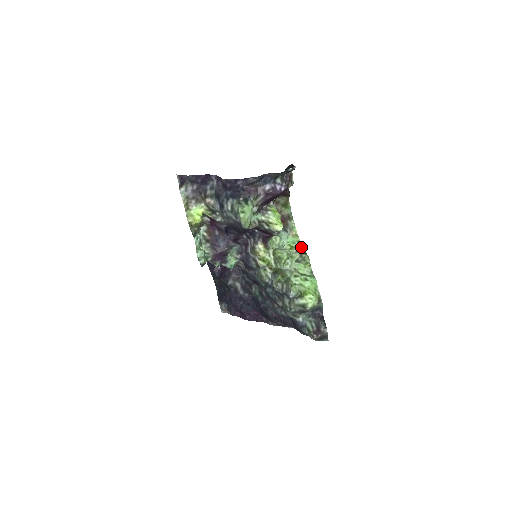
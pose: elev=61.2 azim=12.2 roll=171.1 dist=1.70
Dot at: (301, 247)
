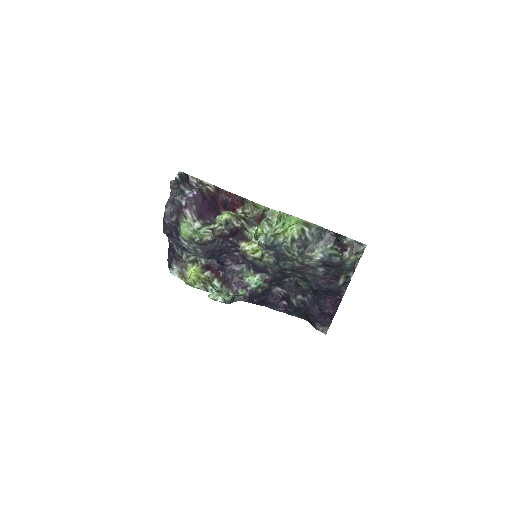
Dot at: occluded
